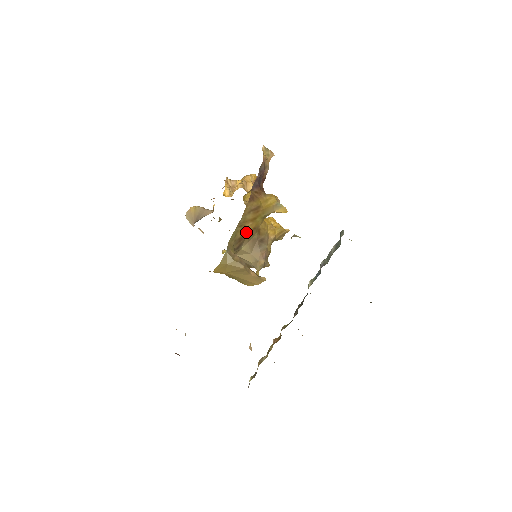
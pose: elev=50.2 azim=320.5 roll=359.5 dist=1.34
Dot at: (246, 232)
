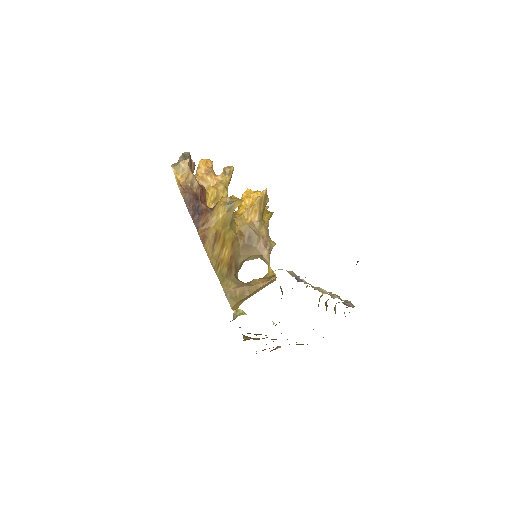
Dot at: (228, 257)
